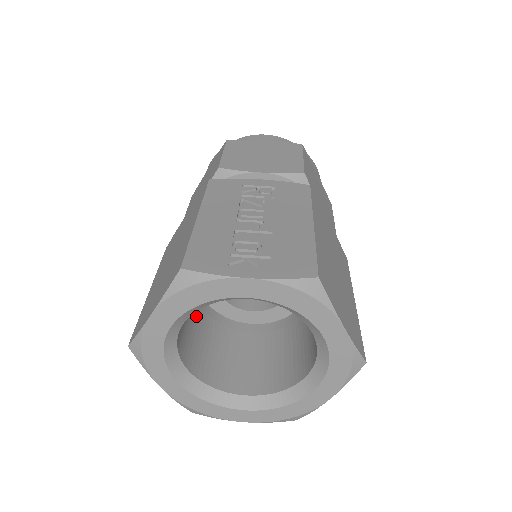
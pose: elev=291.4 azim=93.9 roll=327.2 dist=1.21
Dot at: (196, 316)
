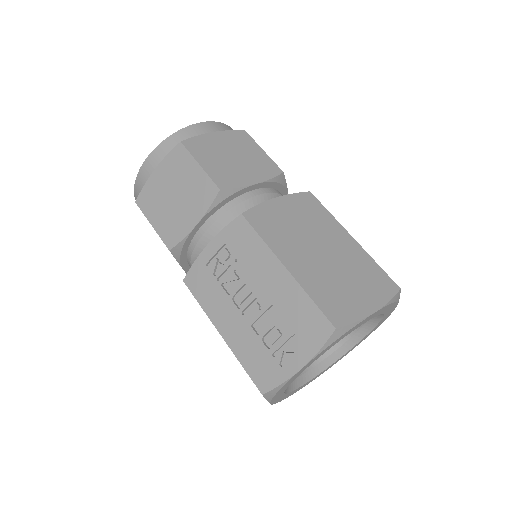
Dot at: occluded
